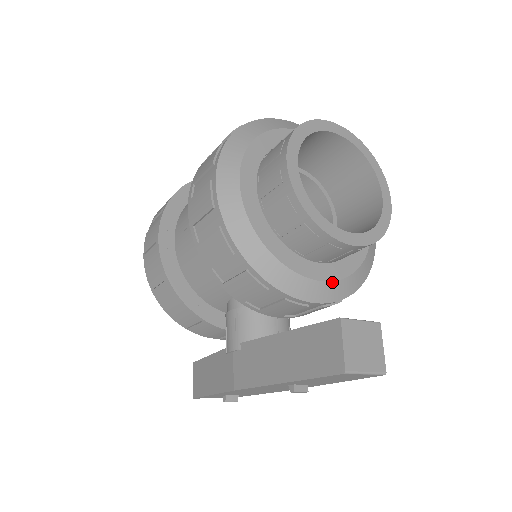
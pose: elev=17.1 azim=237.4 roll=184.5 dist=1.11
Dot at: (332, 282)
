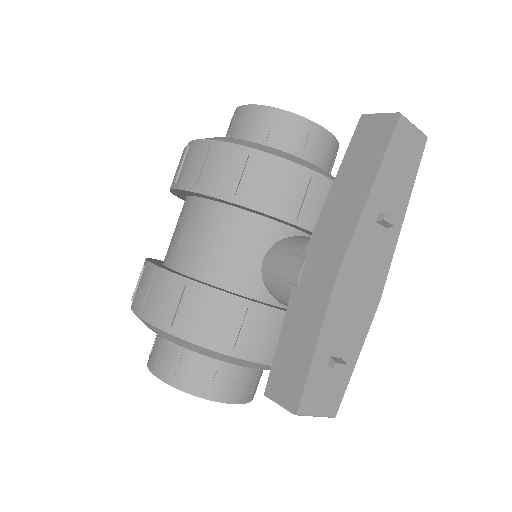
Dot at: (334, 177)
